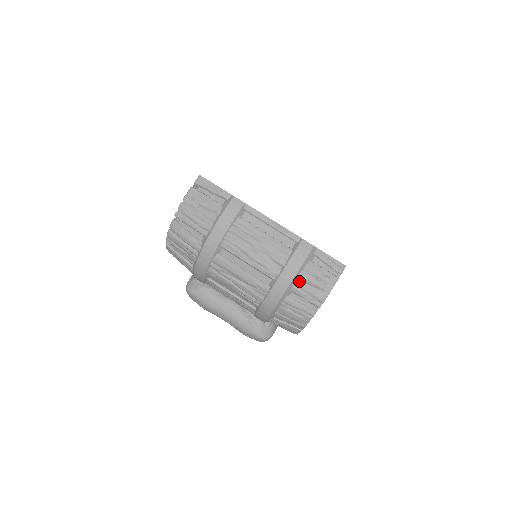
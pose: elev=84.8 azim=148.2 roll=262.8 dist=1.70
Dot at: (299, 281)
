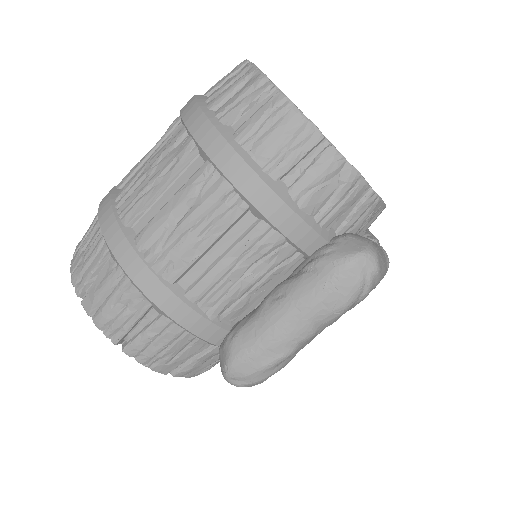
Dot at: (217, 111)
